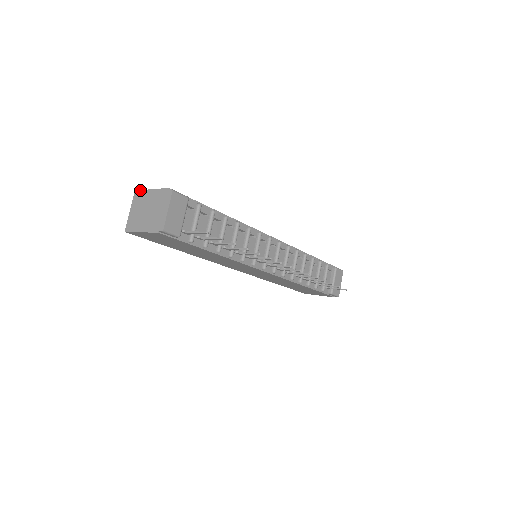
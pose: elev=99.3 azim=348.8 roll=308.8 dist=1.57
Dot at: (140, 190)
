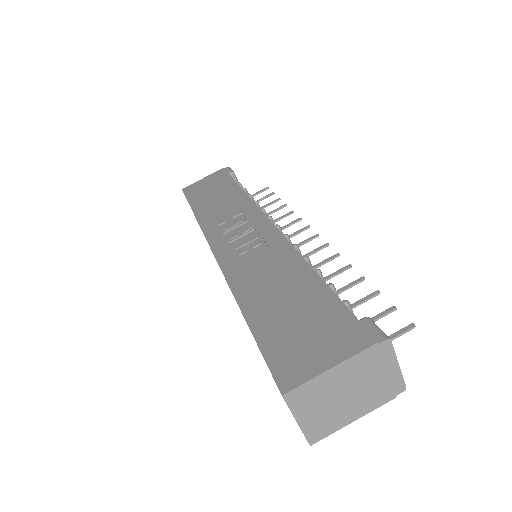
Dot at: (299, 387)
